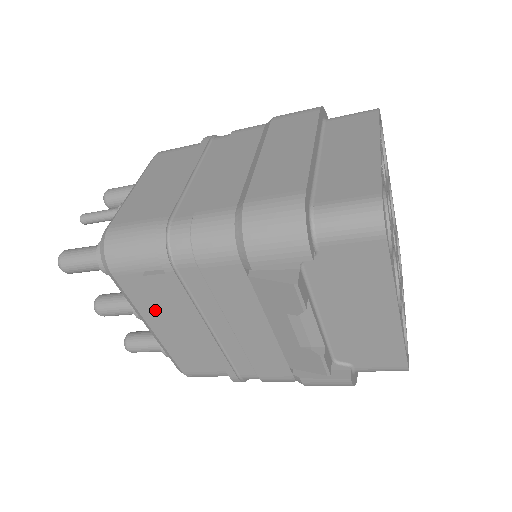
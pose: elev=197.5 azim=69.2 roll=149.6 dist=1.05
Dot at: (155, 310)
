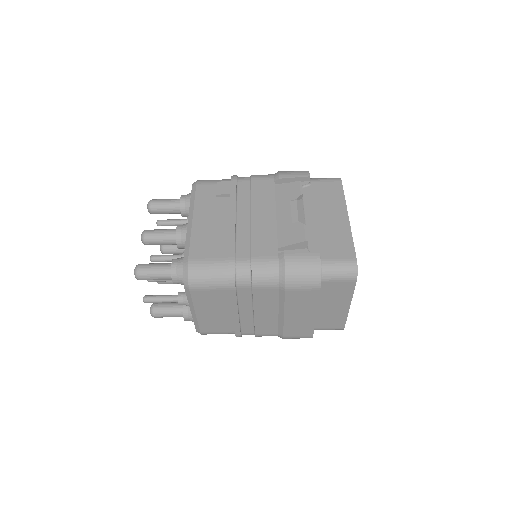
Dot at: (206, 206)
